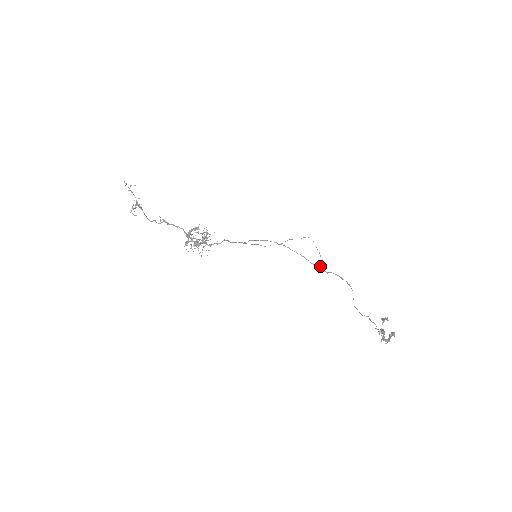
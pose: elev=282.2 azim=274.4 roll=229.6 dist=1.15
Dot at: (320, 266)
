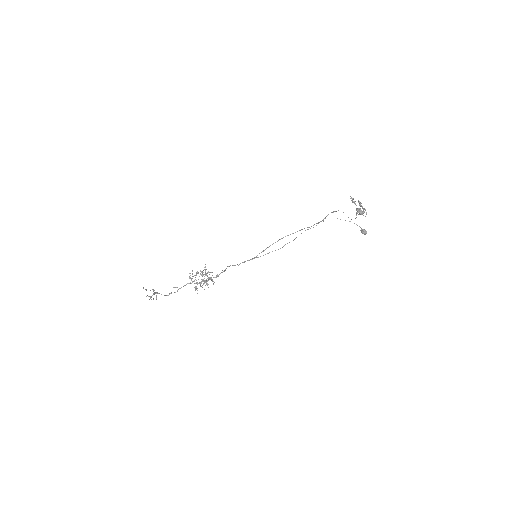
Dot at: (361, 230)
